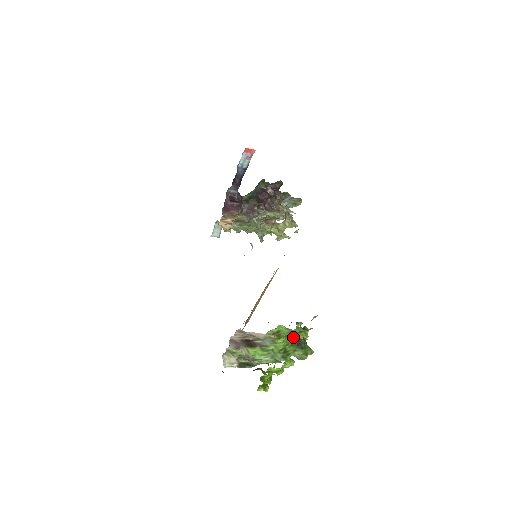
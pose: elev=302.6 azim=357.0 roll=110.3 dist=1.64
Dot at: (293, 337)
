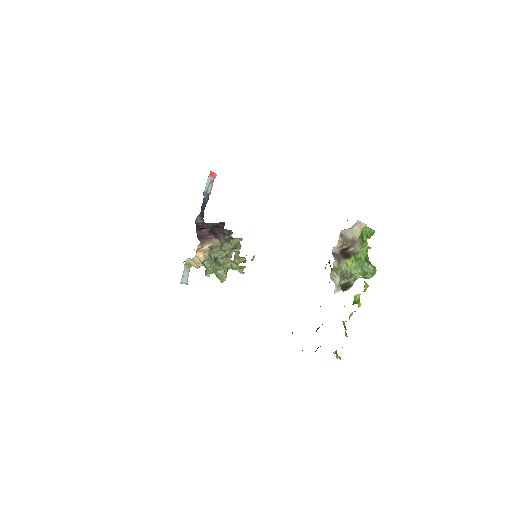
Dot at: occluded
